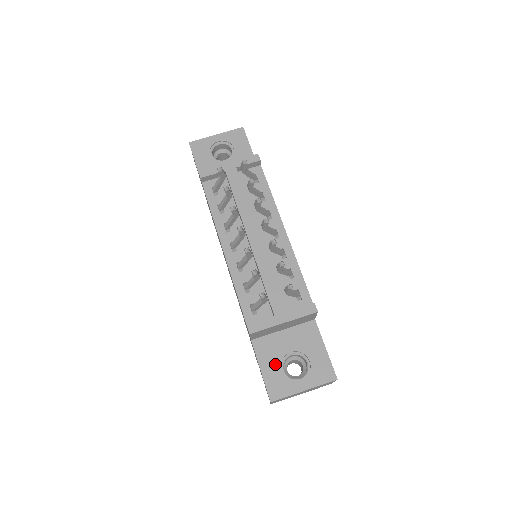
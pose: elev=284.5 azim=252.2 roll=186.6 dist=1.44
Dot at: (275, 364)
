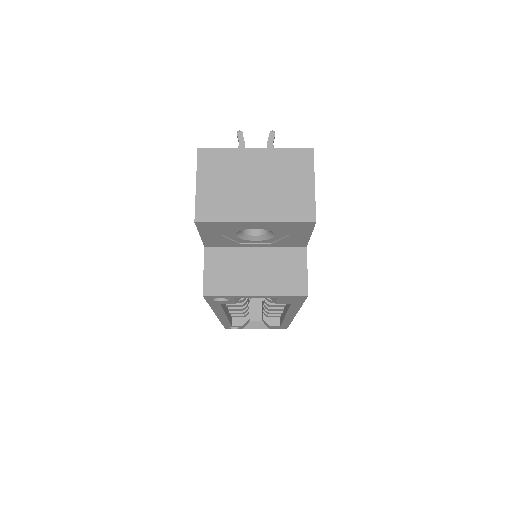
Dot at: occluded
